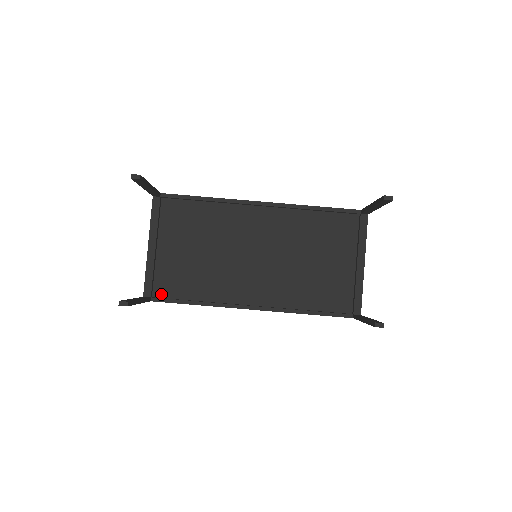
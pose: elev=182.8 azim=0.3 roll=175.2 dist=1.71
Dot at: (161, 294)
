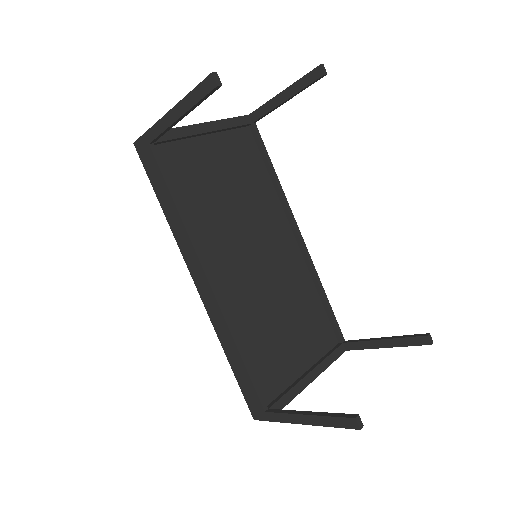
Dot at: (160, 157)
